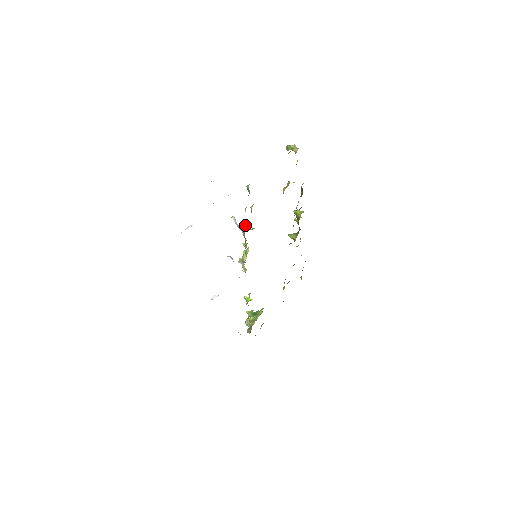
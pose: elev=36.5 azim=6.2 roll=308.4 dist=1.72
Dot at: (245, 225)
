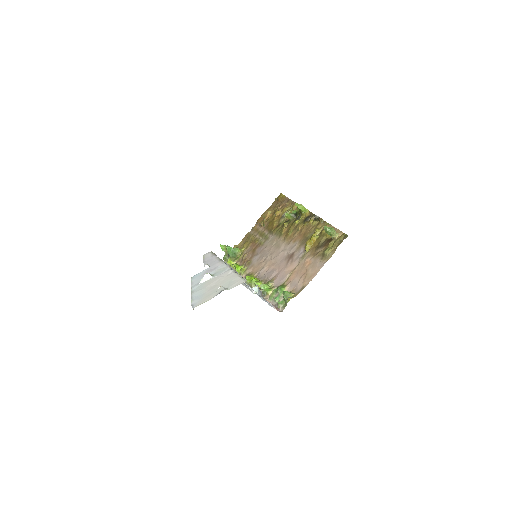
Dot at: (267, 292)
